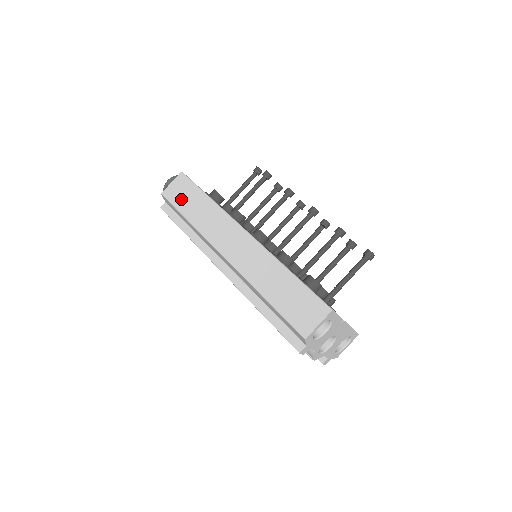
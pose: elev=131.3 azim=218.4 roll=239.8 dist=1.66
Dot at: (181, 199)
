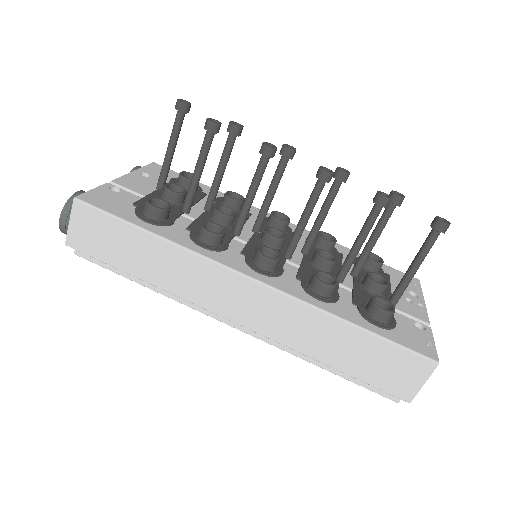
Dot at: (107, 248)
